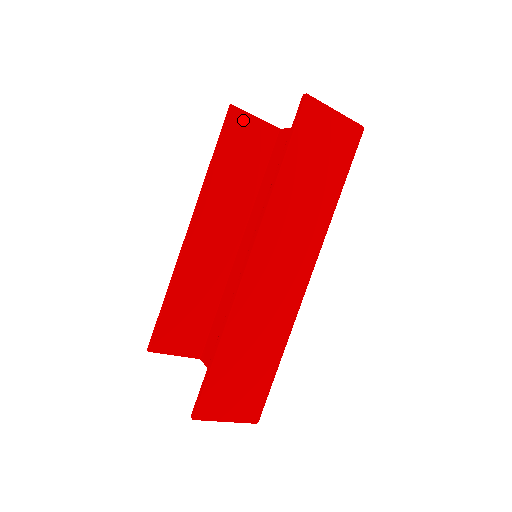
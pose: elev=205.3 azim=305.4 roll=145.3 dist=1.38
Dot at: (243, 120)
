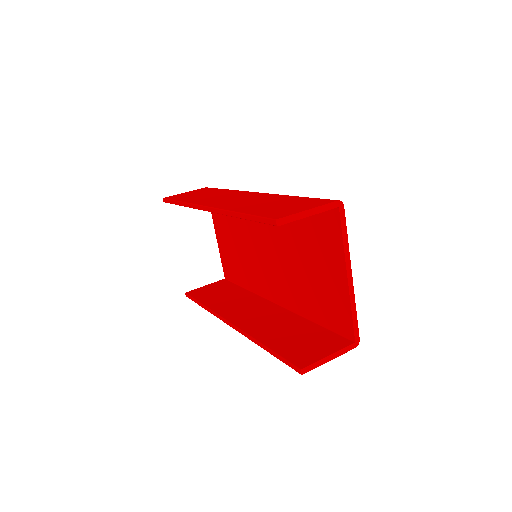
Dot at: occluded
